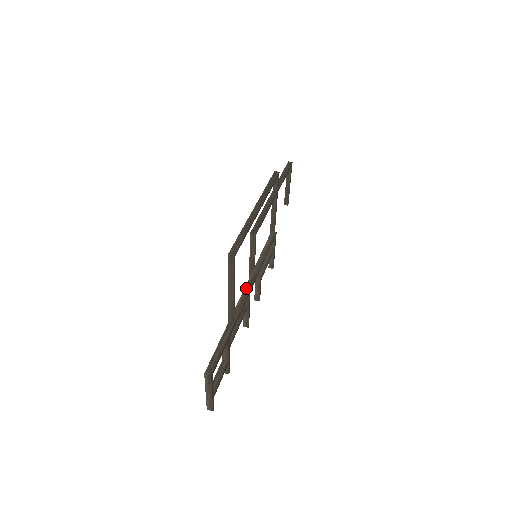
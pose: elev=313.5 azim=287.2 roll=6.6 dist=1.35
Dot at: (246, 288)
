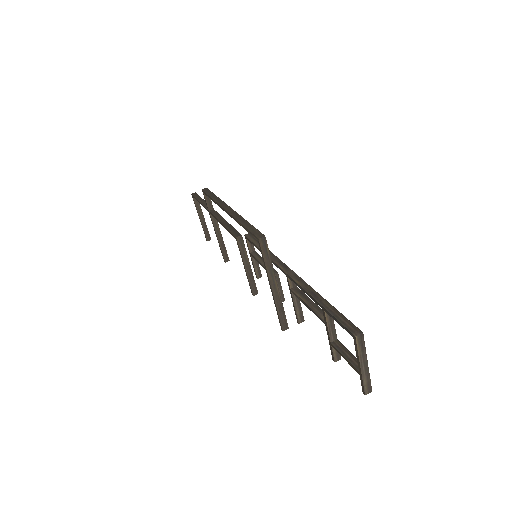
Dot at: (287, 271)
